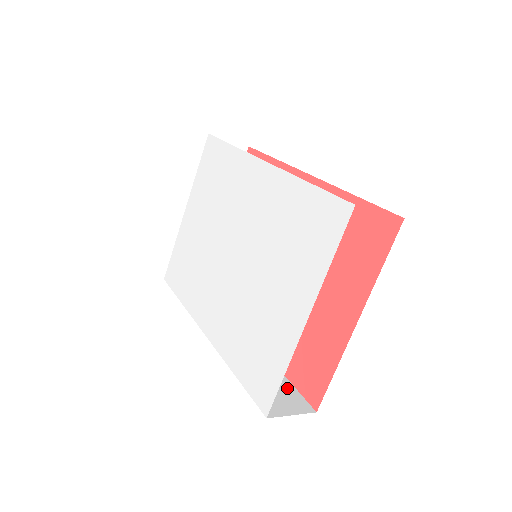
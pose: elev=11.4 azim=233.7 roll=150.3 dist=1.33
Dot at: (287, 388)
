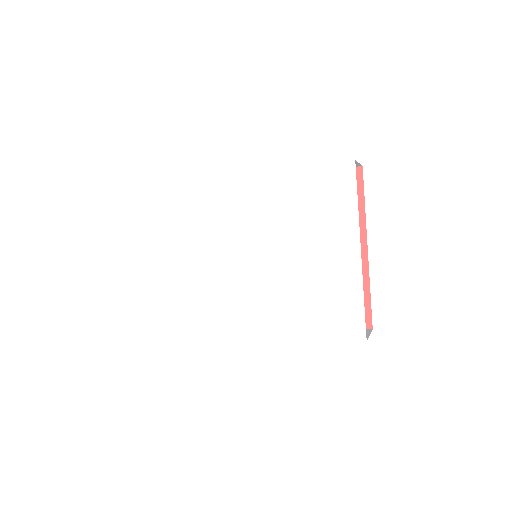
Dot at: occluded
